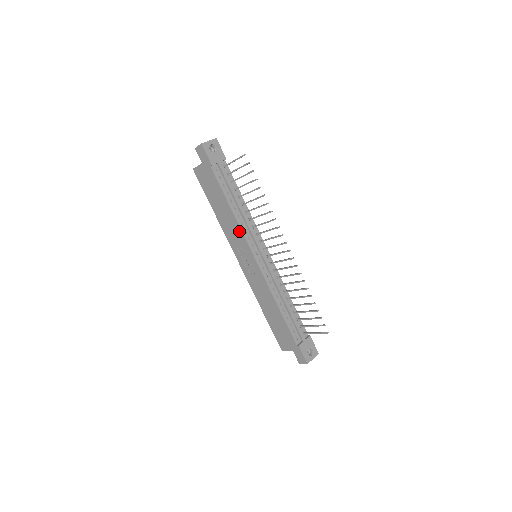
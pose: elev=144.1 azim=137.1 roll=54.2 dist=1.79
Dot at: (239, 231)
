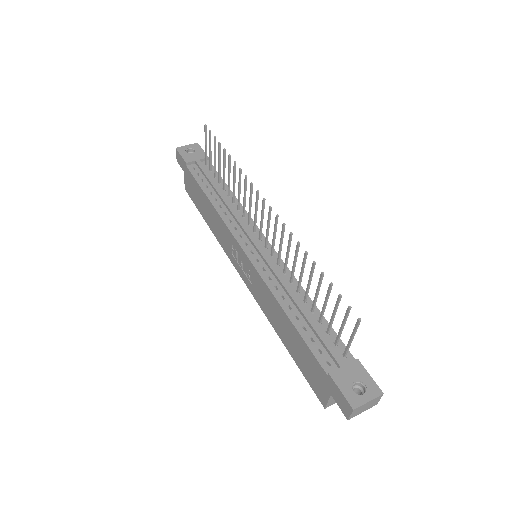
Dot at: (222, 224)
